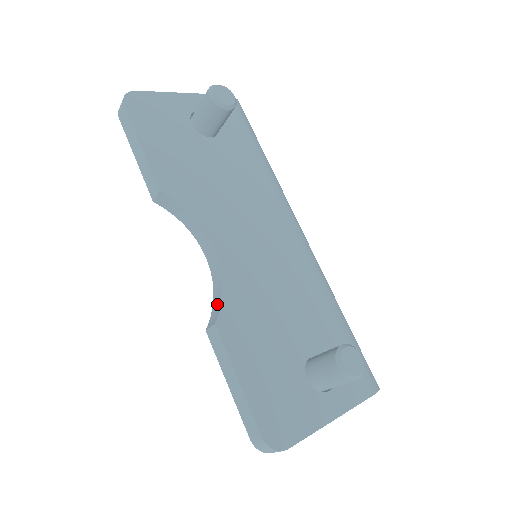
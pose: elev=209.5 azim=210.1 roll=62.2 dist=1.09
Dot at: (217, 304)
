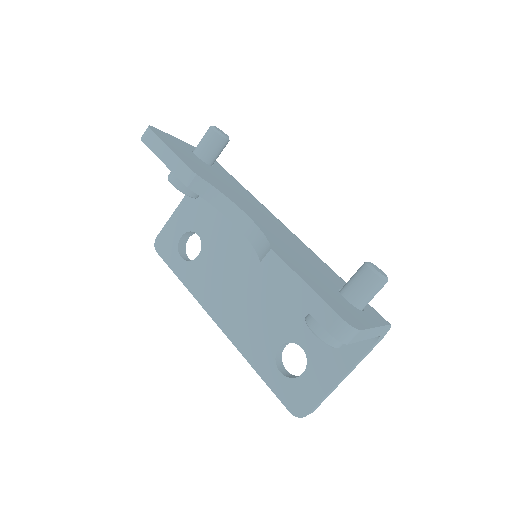
Dot at: (263, 245)
